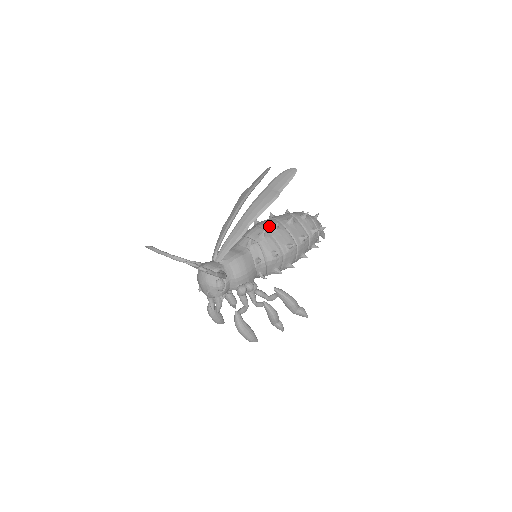
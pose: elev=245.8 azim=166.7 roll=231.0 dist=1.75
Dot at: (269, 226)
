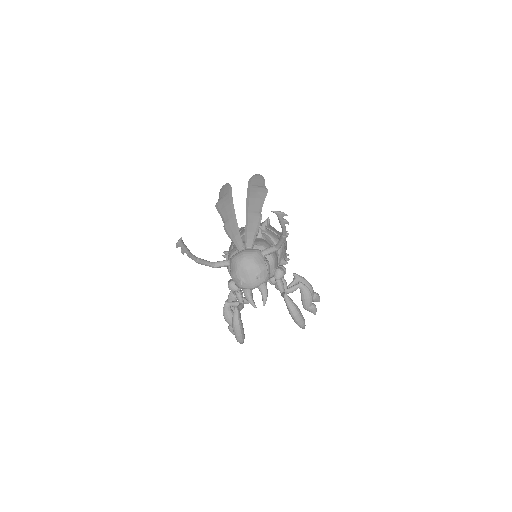
Dot at: occluded
